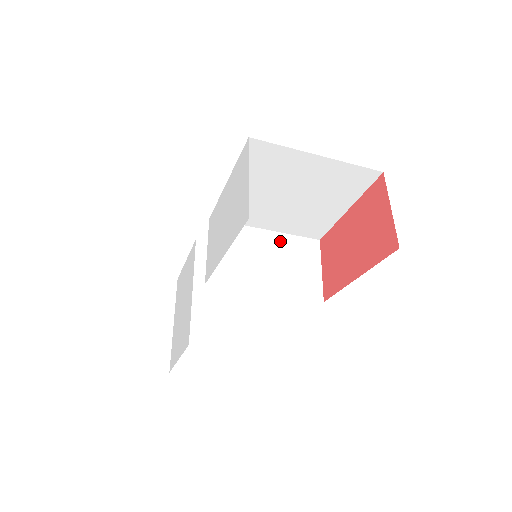
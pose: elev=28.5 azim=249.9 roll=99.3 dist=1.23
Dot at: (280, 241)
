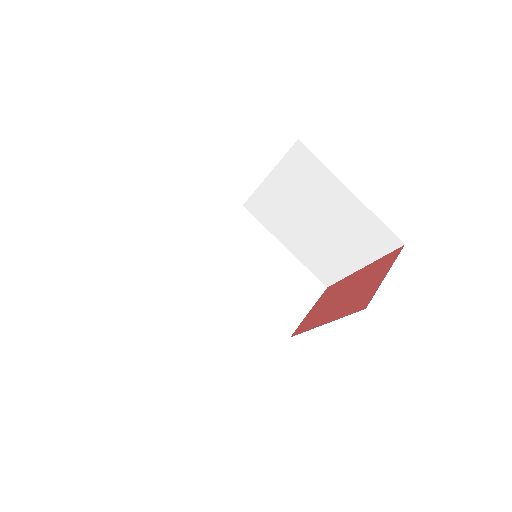
Dot at: (290, 263)
